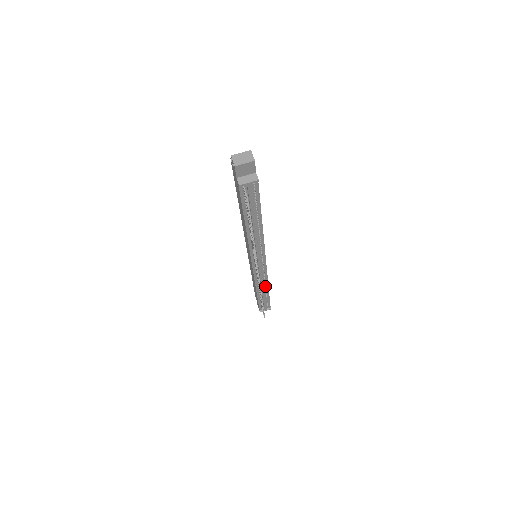
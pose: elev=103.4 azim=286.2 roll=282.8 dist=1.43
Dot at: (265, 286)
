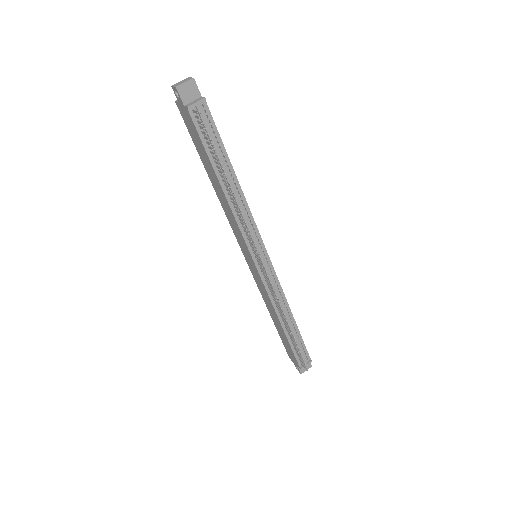
Dot at: (286, 311)
